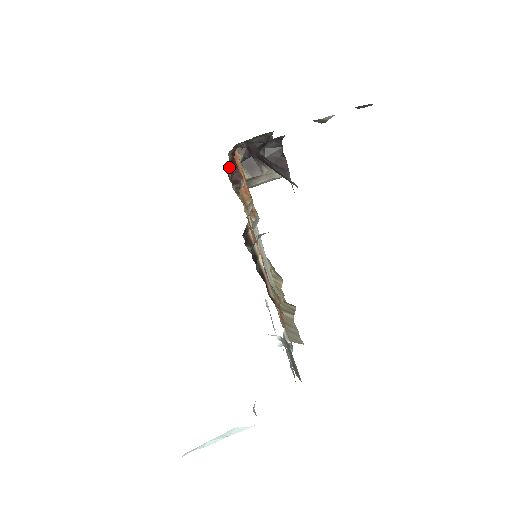
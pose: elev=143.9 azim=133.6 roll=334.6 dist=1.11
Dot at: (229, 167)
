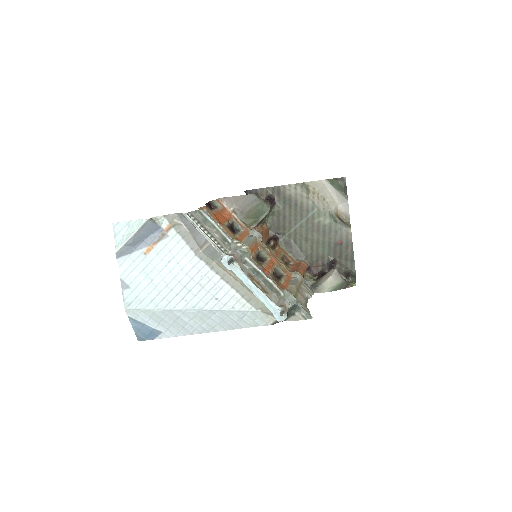
Dot at: (291, 264)
